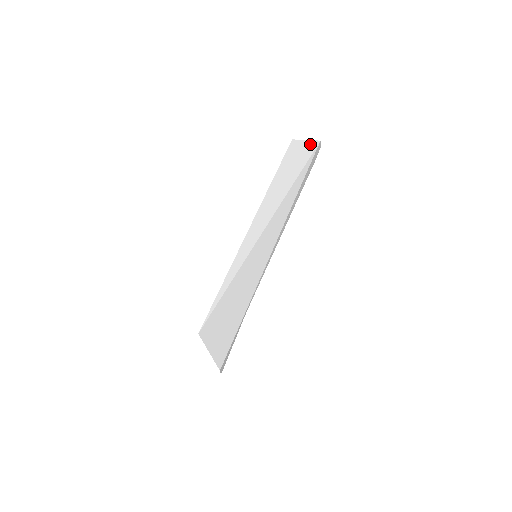
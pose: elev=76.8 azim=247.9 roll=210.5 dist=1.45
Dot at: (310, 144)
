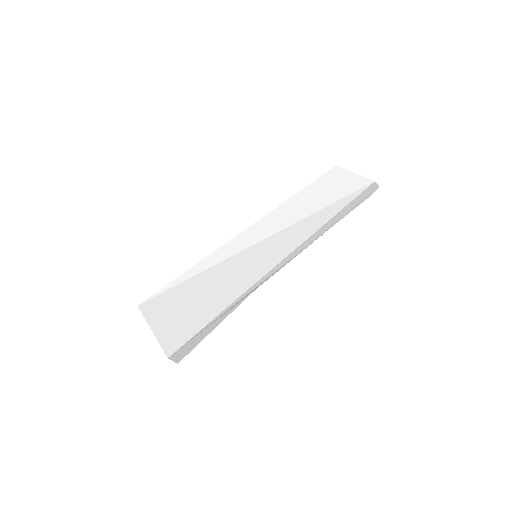
Dot at: (360, 179)
